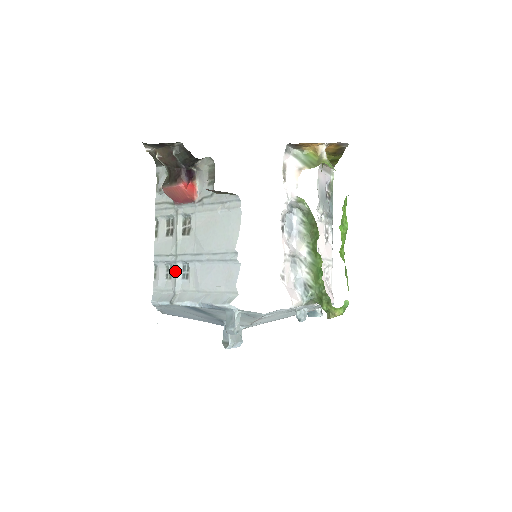
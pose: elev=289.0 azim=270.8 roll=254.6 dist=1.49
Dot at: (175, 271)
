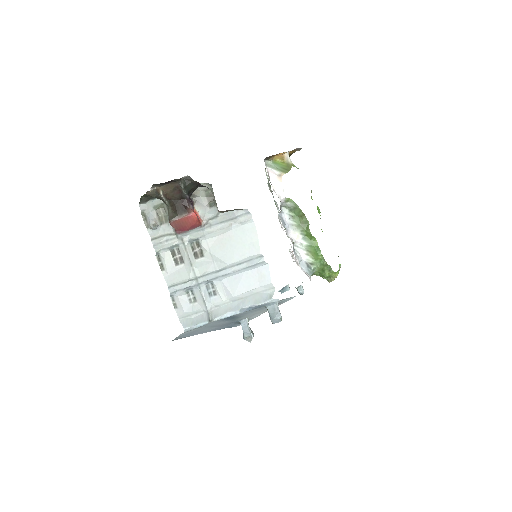
Dot at: (200, 293)
